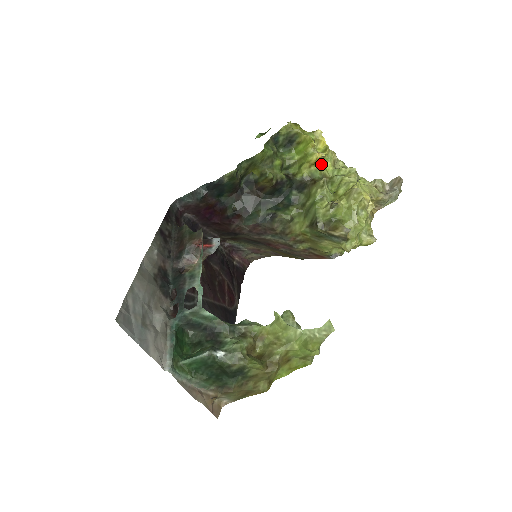
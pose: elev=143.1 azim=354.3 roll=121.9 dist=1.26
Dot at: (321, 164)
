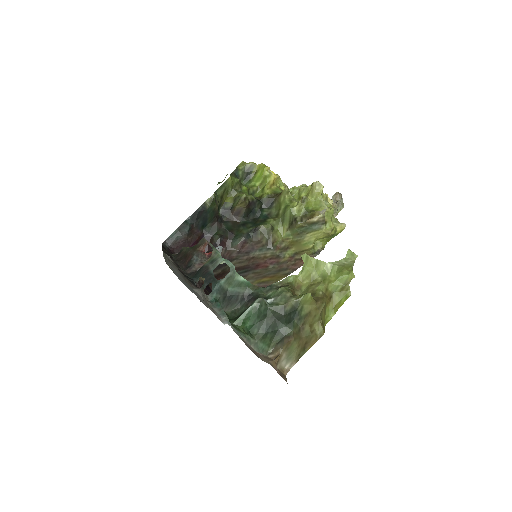
Dot at: (278, 185)
